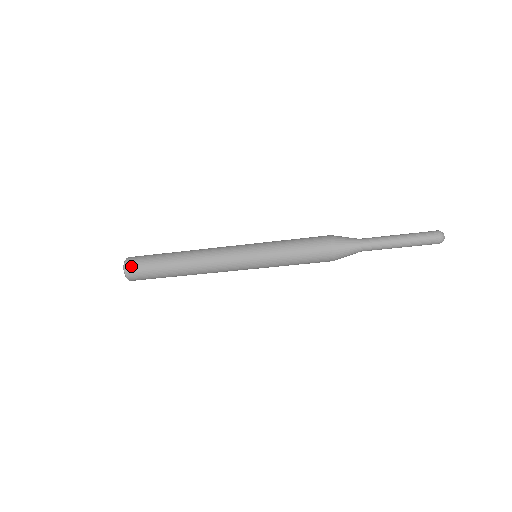
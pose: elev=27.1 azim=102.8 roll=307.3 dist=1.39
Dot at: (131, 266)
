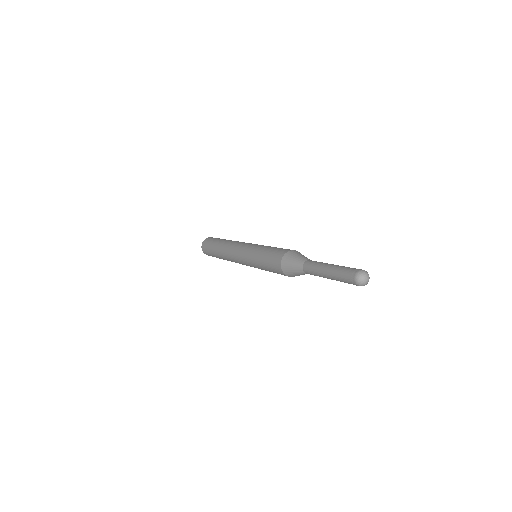
Dot at: (206, 254)
